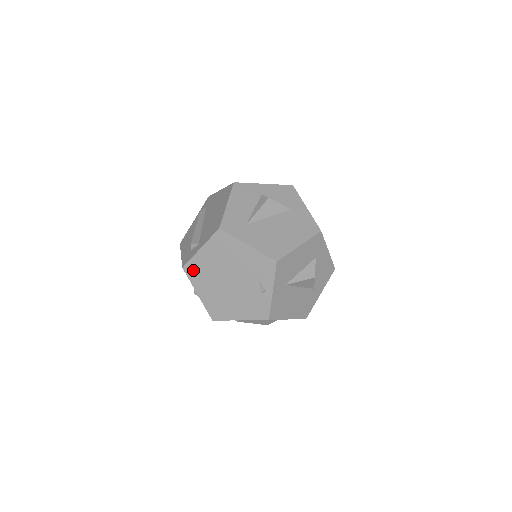
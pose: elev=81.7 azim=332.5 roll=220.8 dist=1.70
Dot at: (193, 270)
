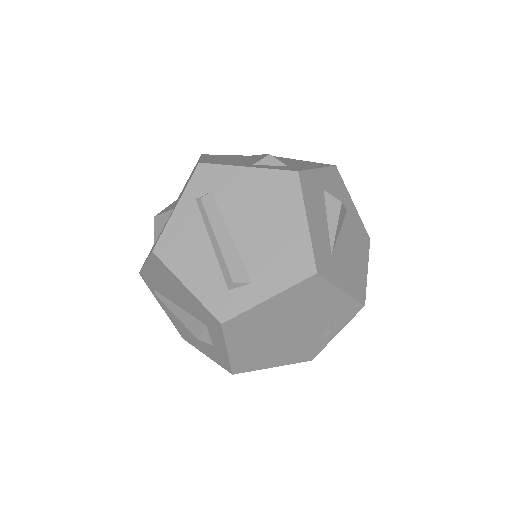
Dot at: (239, 325)
